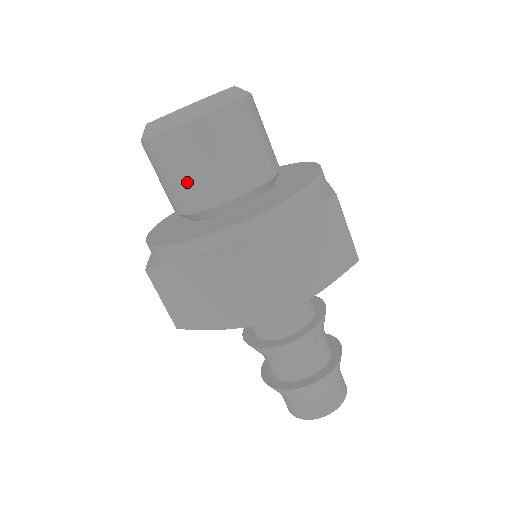
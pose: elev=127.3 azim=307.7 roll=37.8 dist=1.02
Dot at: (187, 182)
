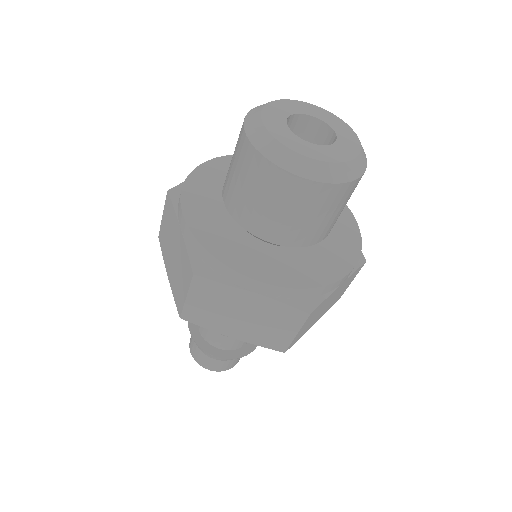
Dot at: (235, 185)
